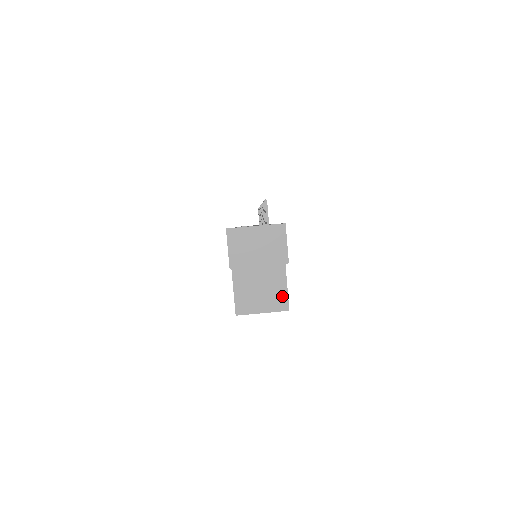
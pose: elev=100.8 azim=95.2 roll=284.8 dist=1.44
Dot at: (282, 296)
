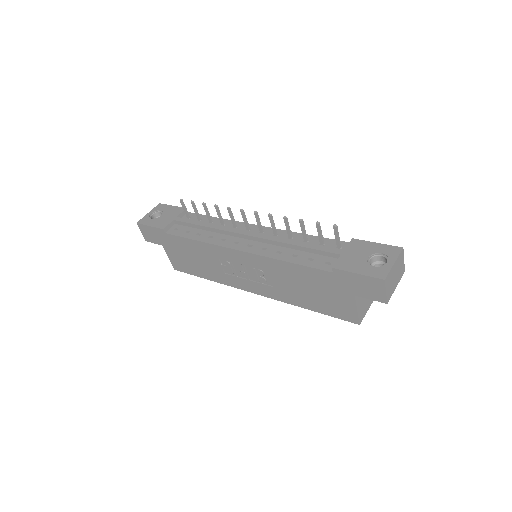
Dot at: occluded
